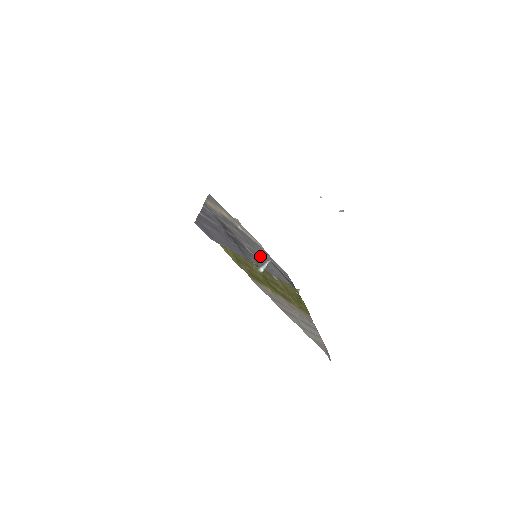
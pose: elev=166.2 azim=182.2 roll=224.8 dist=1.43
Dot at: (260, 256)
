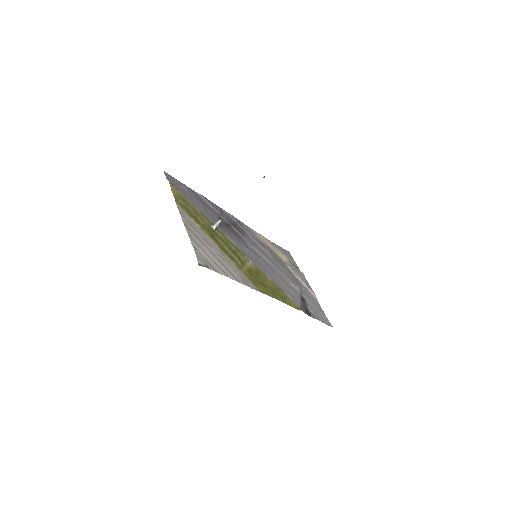
Dot at: (273, 269)
